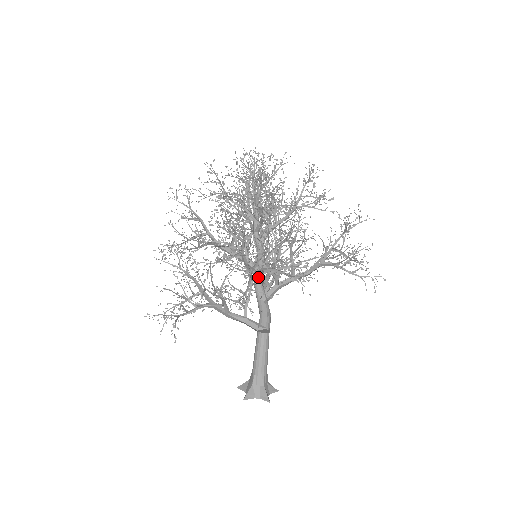
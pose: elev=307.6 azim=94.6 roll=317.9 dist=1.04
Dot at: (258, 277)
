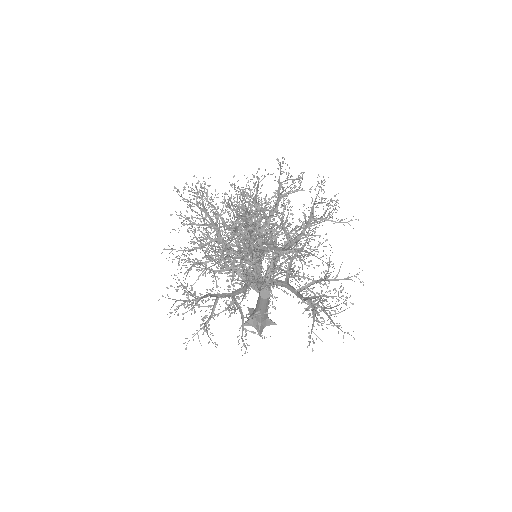
Dot at: occluded
